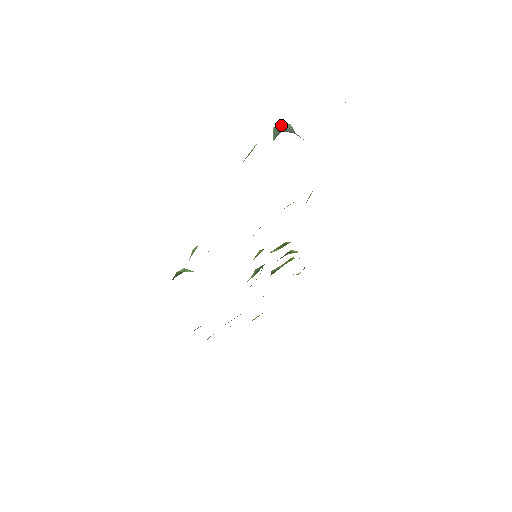
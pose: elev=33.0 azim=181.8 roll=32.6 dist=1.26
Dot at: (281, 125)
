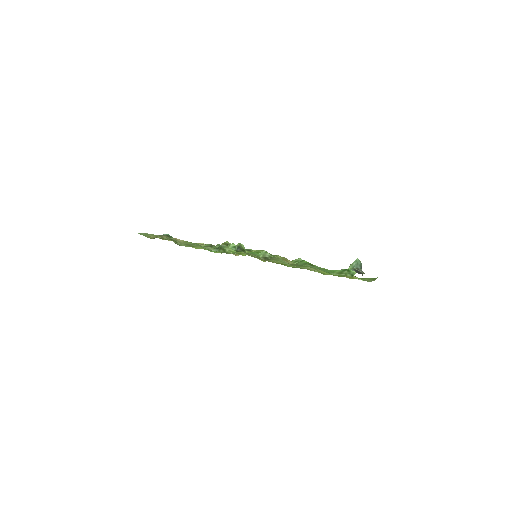
Dot at: occluded
